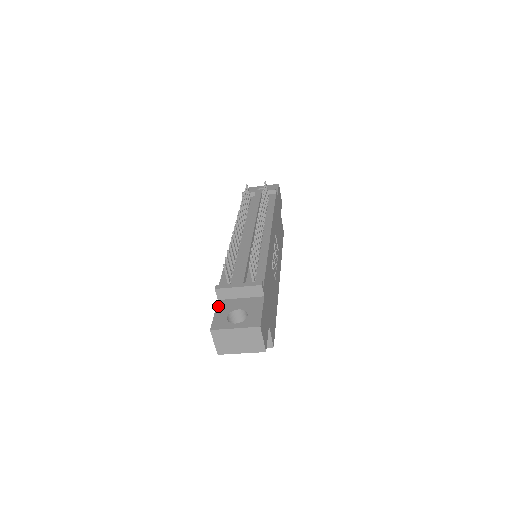
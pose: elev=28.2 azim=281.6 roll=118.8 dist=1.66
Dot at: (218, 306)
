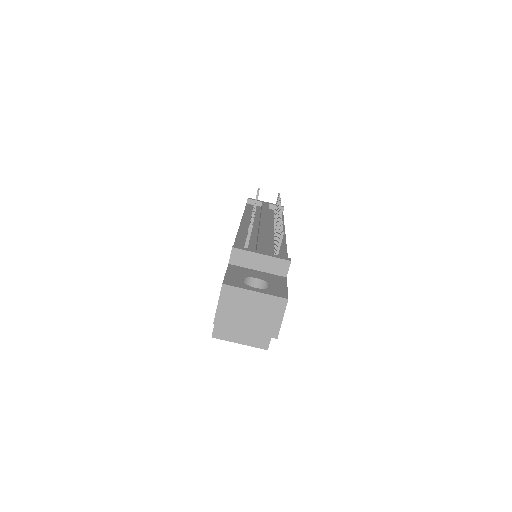
Dot at: (230, 268)
